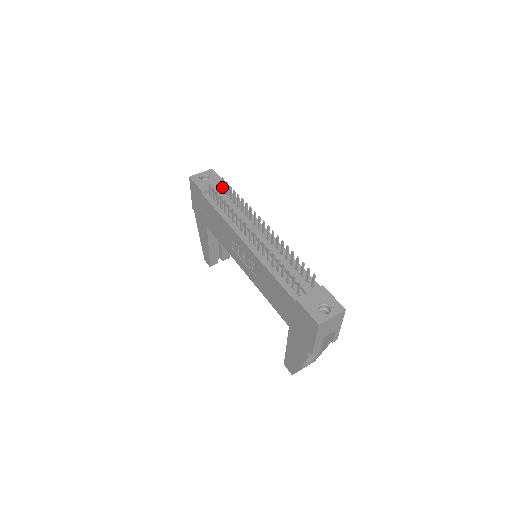
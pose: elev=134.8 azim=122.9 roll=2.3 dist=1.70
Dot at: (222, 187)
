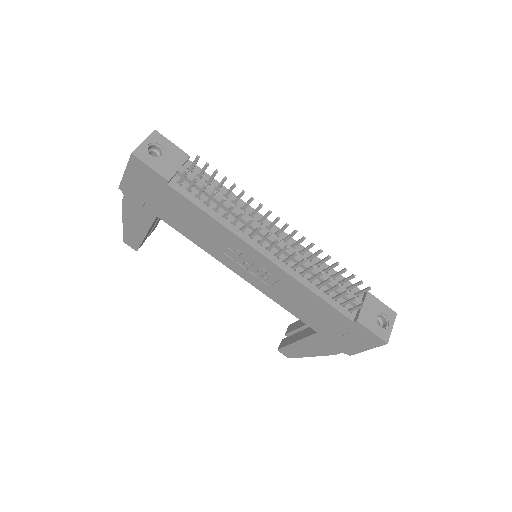
Dot at: (191, 166)
